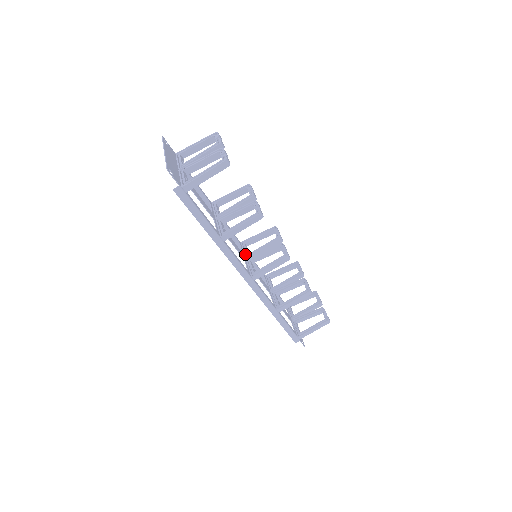
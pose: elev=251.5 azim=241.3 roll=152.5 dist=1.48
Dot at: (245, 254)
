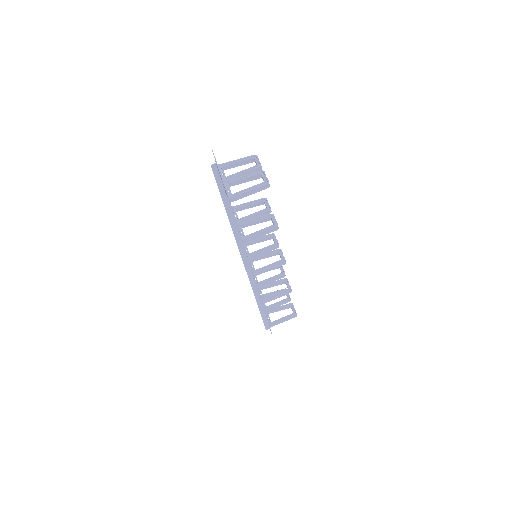
Dot at: (247, 253)
